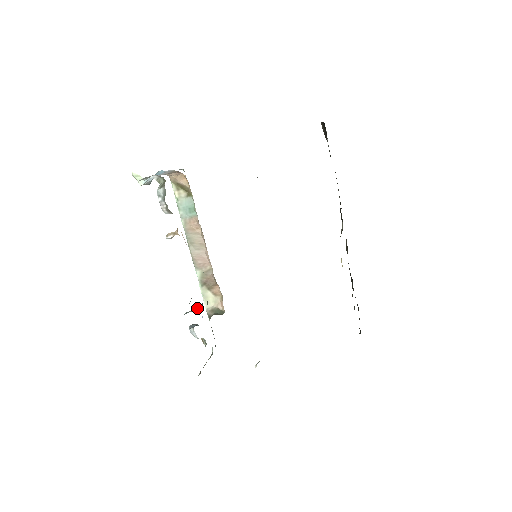
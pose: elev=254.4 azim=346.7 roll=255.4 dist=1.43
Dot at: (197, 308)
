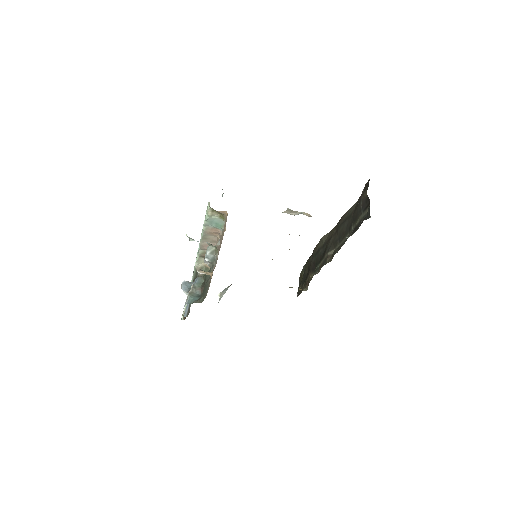
Dot at: (196, 286)
